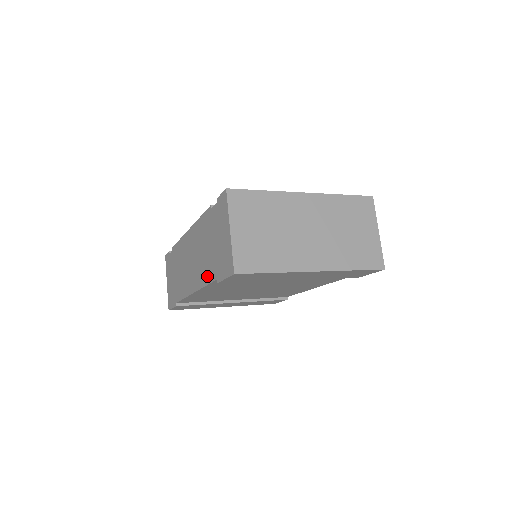
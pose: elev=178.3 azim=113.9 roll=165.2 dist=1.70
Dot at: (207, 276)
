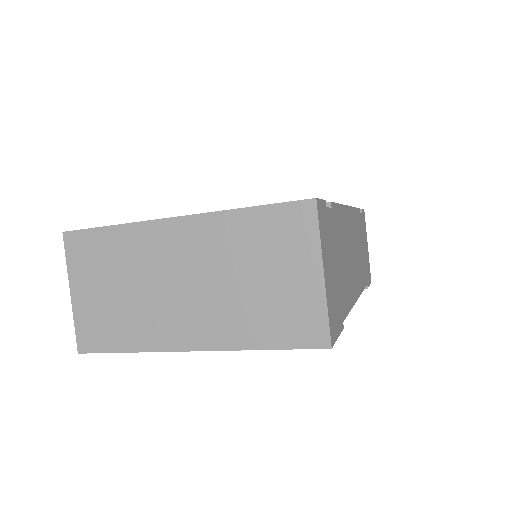
Dot at: occluded
